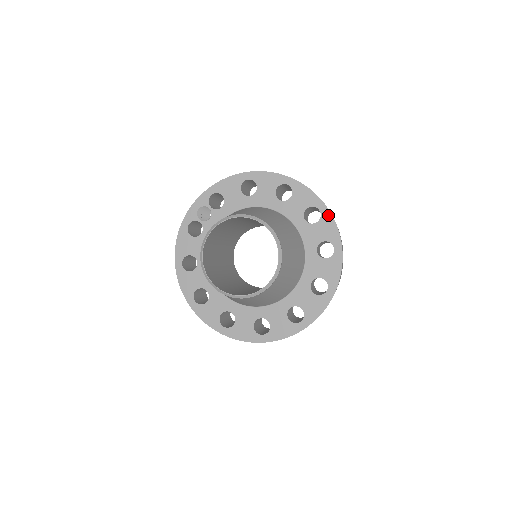
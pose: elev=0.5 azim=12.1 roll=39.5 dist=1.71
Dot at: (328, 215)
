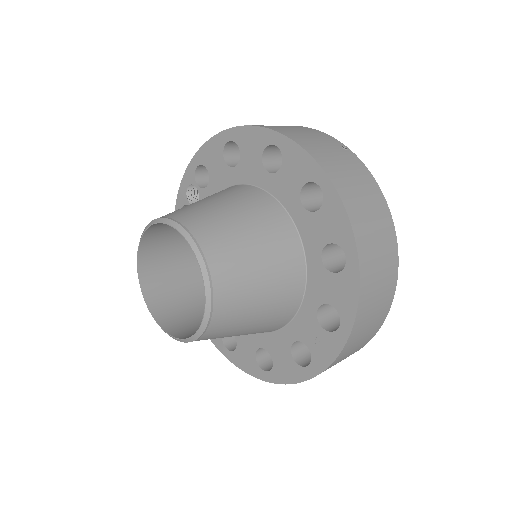
Dot at: (334, 197)
